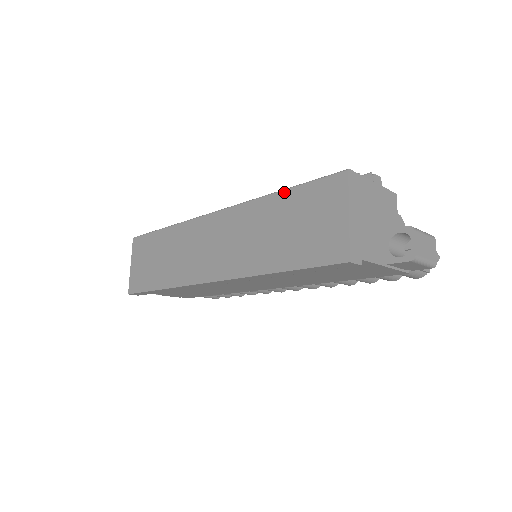
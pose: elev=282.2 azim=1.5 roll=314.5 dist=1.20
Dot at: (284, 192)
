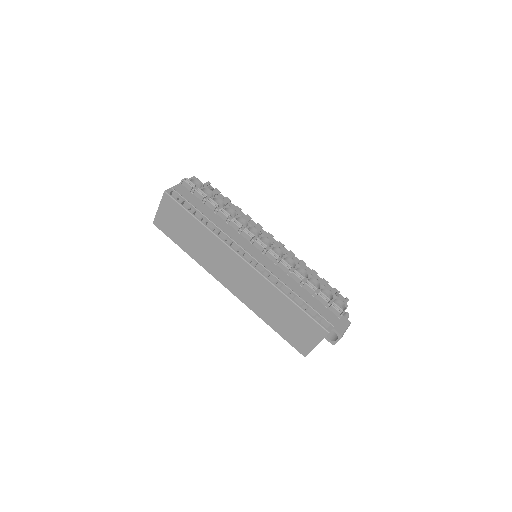
Dot at: (293, 304)
